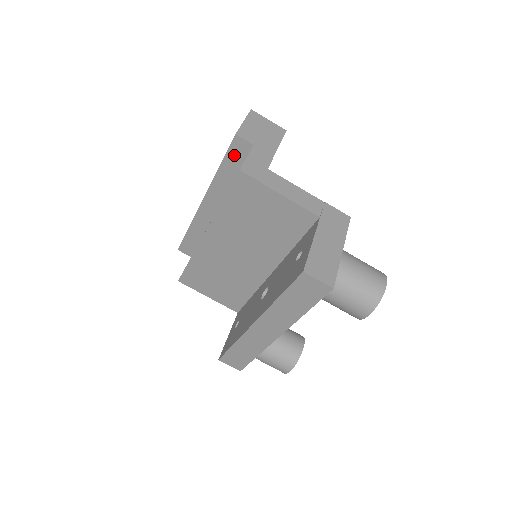
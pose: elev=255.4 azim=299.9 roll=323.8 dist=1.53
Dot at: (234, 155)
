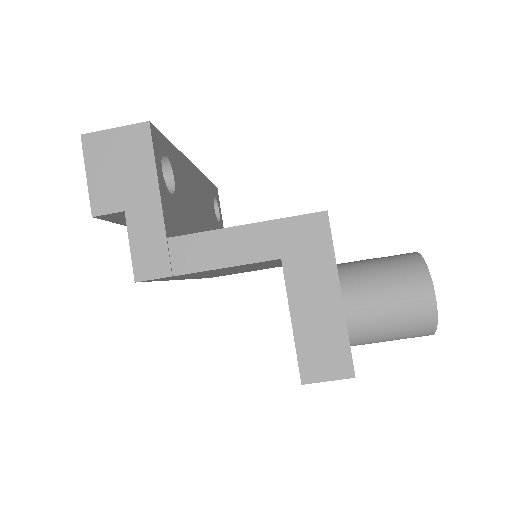
Dot at: (121, 219)
